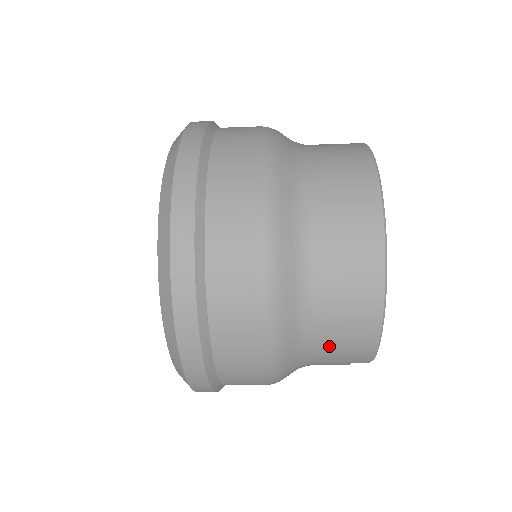
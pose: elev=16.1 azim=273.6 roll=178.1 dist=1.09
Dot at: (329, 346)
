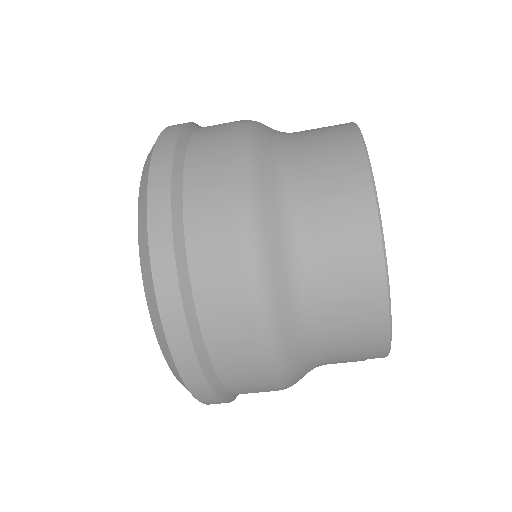
Dot at: (337, 347)
